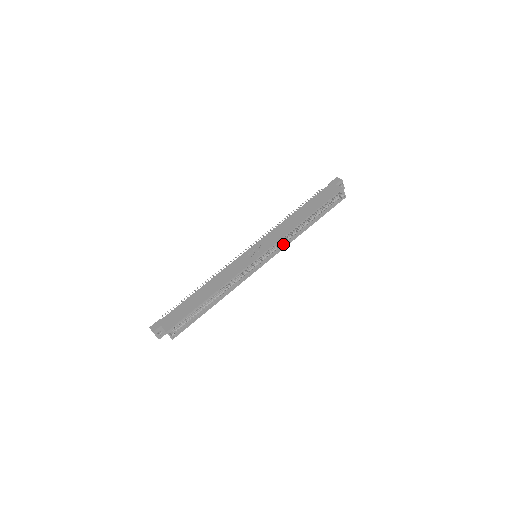
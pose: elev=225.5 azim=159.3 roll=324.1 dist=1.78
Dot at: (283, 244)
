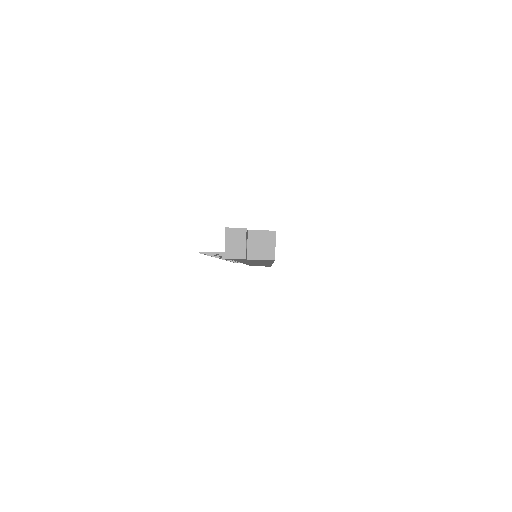
Dot at: occluded
